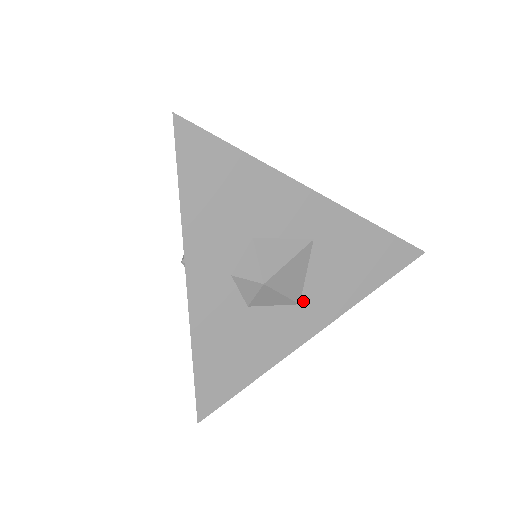
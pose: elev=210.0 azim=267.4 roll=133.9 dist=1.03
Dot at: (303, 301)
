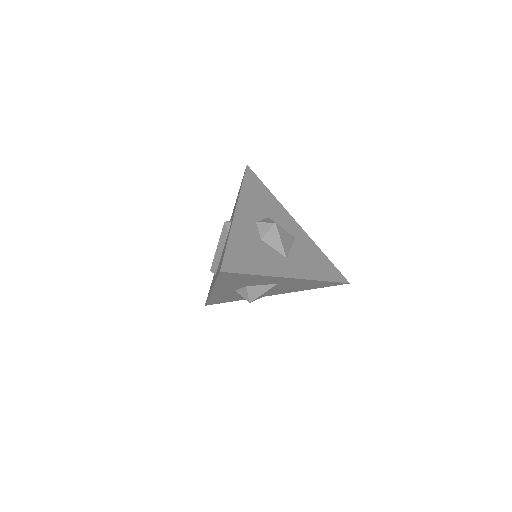
Dot at: (288, 258)
